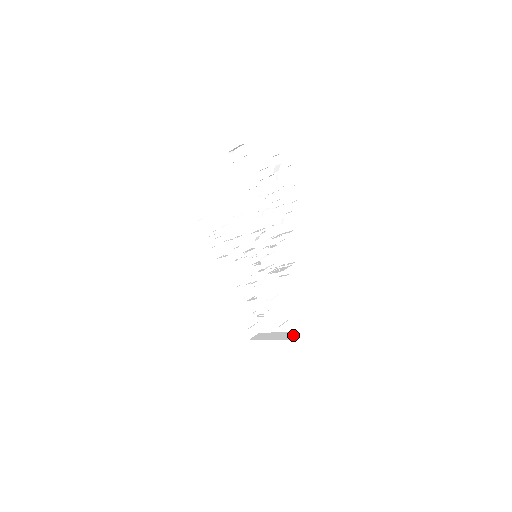
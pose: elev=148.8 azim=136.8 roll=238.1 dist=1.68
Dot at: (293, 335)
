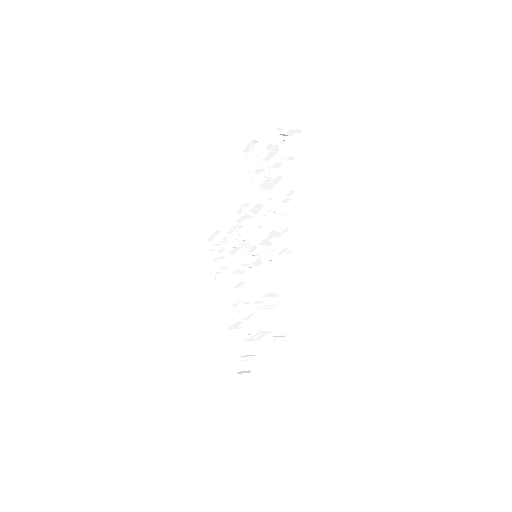
Dot at: occluded
